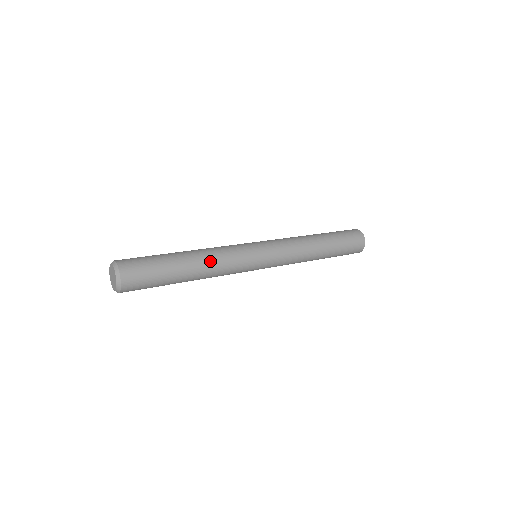
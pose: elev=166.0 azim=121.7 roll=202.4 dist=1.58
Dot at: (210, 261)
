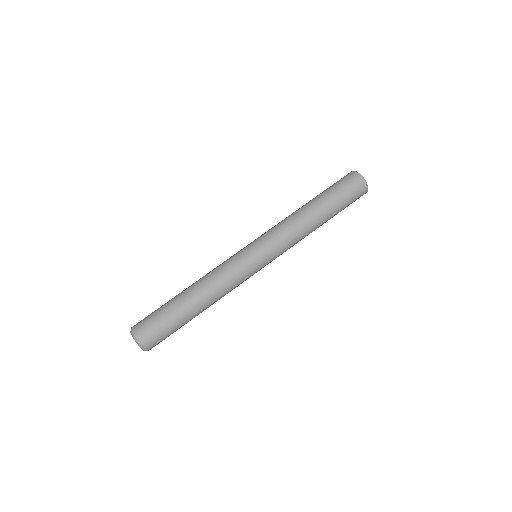
Dot at: (217, 298)
